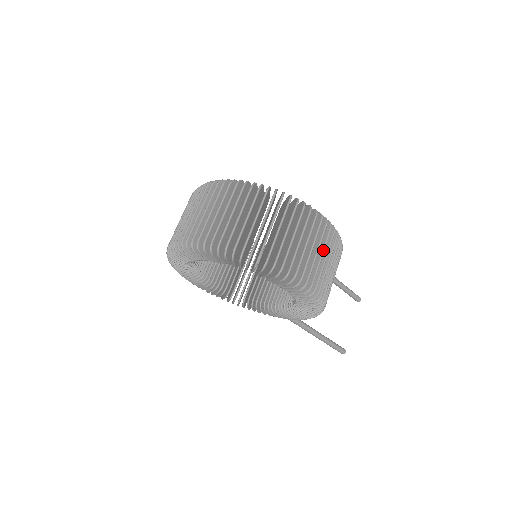
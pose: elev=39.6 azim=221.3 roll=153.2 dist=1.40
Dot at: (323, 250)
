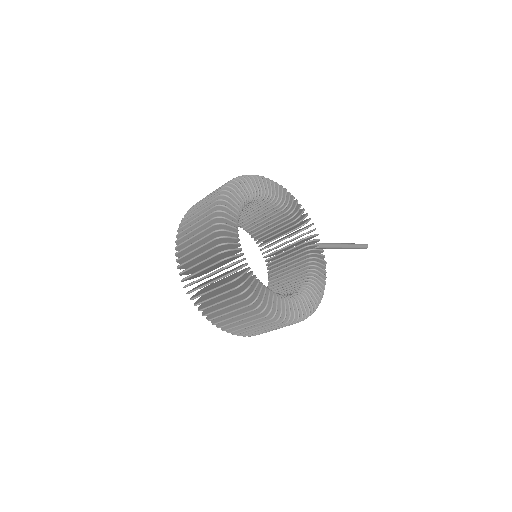
Dot at: occluded
